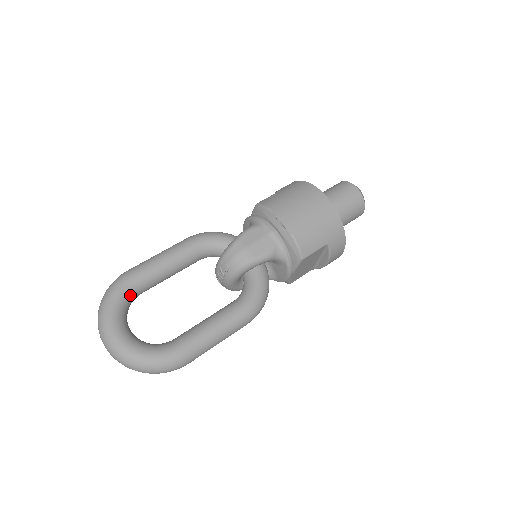
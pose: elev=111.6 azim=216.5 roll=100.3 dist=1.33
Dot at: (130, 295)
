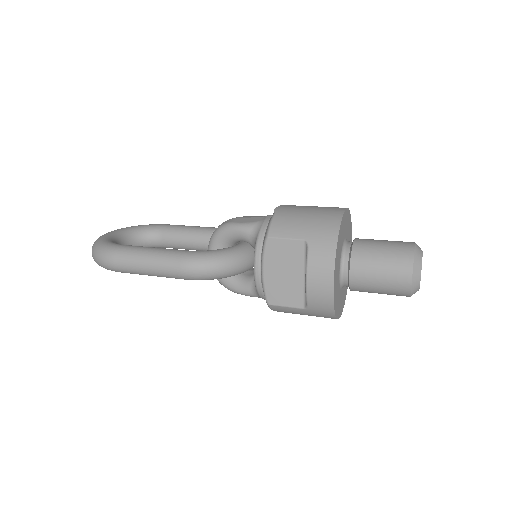
Dot at: (152, 232)
